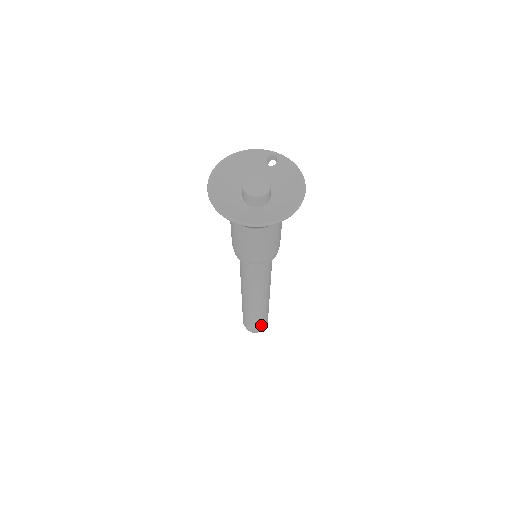
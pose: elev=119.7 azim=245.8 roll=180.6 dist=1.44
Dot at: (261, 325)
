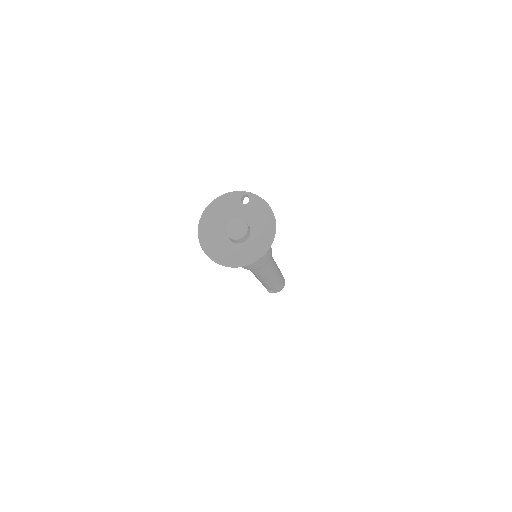
Dot at: (279, 288)
